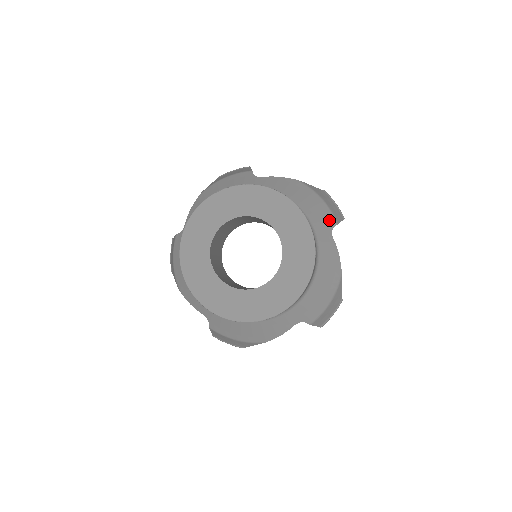
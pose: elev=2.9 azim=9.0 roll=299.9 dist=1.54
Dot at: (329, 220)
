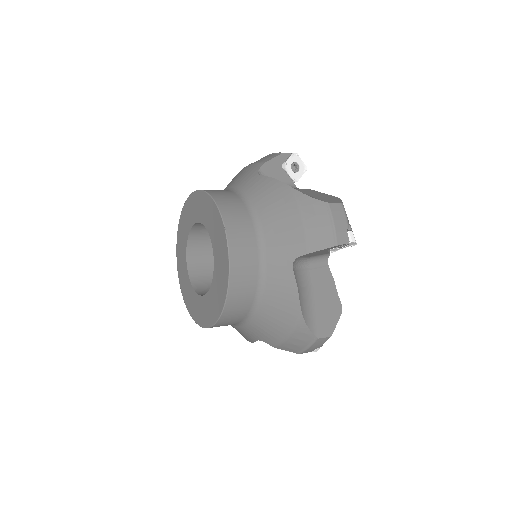
Dot at: (296, 246)
